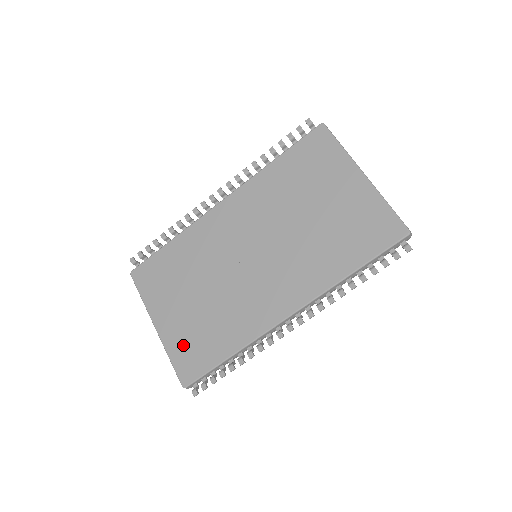
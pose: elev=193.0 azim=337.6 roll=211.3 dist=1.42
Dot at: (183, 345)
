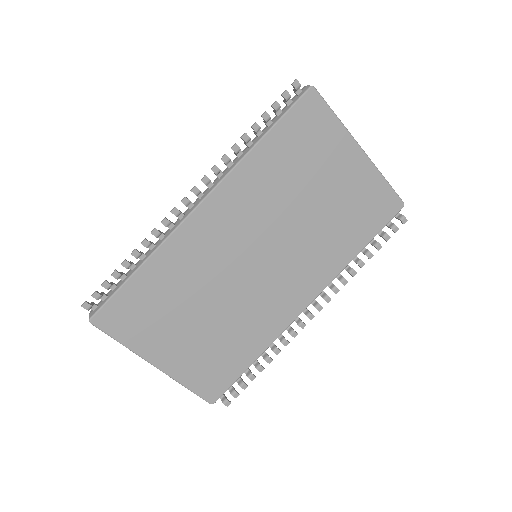
Dot at: (199, 370)
